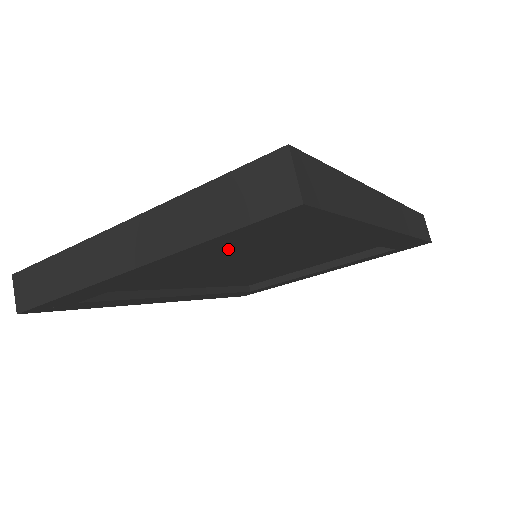
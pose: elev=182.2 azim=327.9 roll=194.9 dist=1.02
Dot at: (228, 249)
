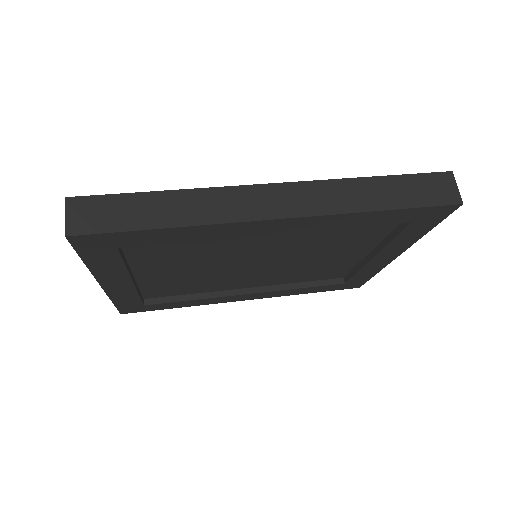
Dot at: (166, 260)
